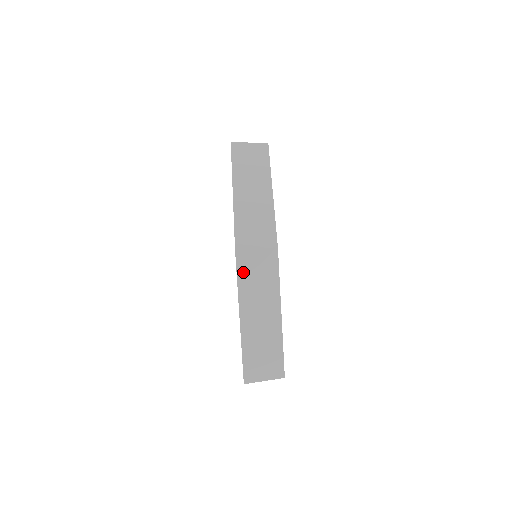
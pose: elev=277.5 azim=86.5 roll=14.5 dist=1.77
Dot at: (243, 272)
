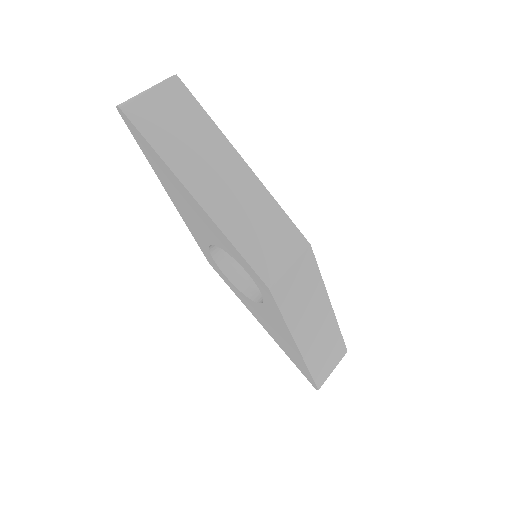
Dot at: (286, 304)
